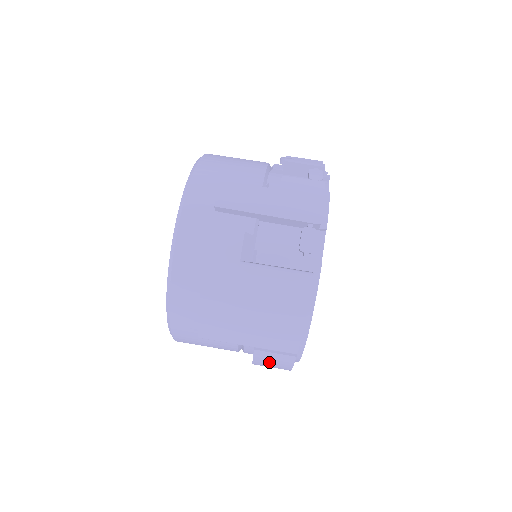
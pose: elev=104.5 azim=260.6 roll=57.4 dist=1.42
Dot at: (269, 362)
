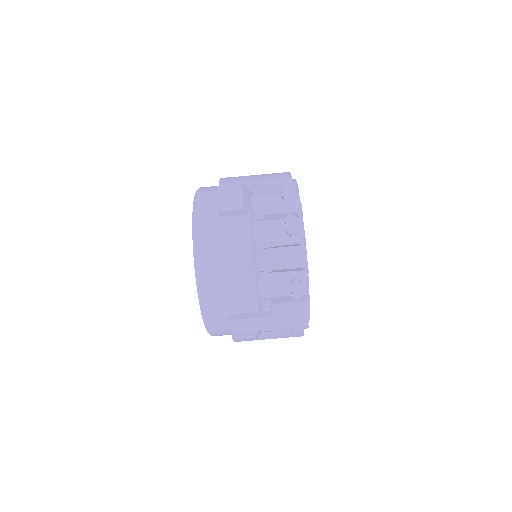
Dot at: occluded
